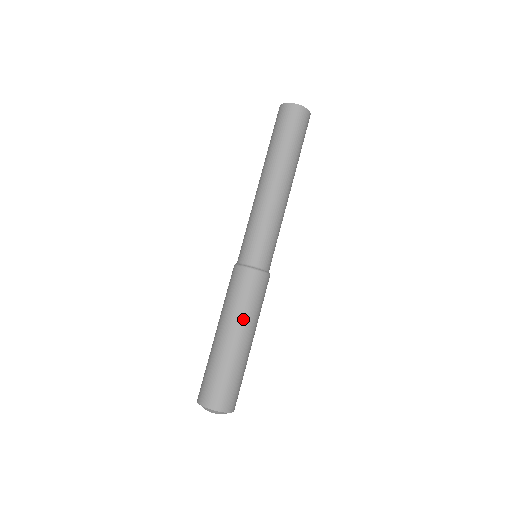
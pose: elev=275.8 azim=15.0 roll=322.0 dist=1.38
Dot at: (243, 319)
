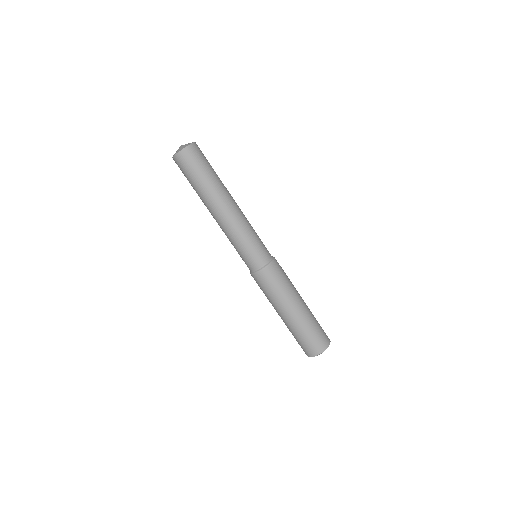
Dot at: (280, 302)
